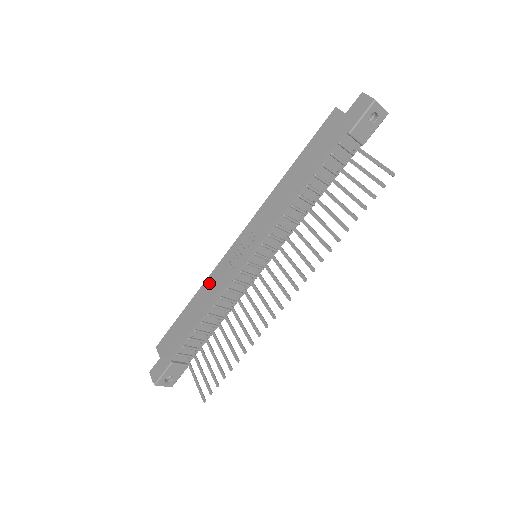
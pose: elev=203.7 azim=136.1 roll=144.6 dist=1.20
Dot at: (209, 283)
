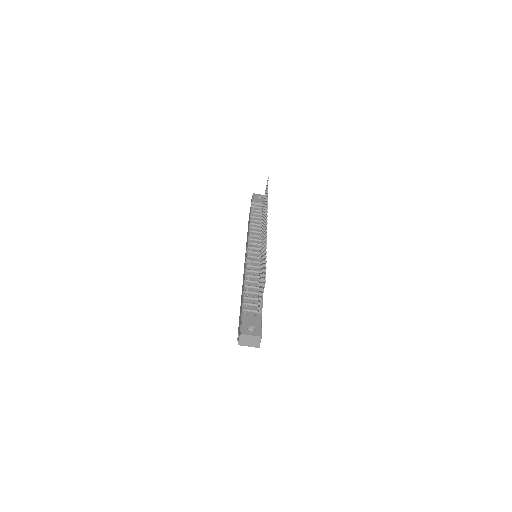
Dot at: occluded
